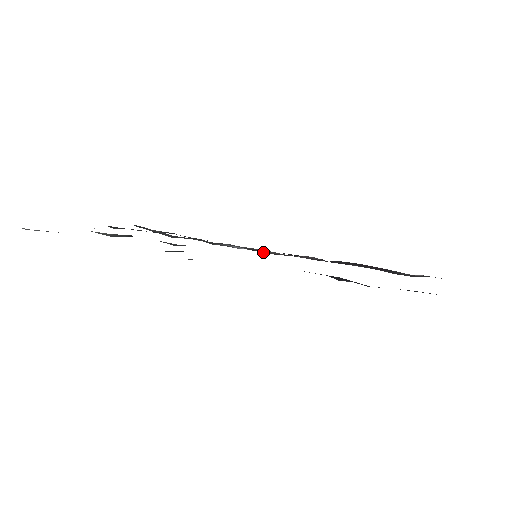
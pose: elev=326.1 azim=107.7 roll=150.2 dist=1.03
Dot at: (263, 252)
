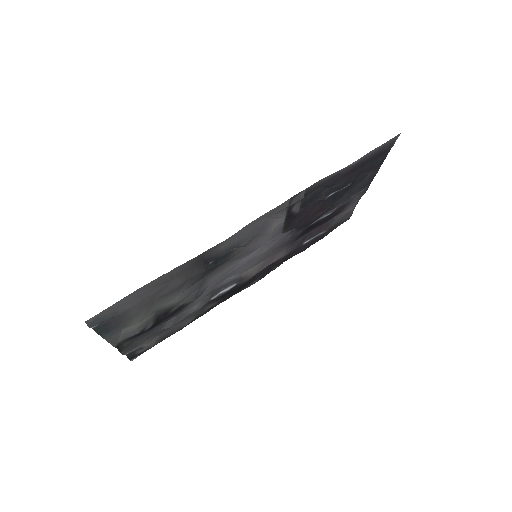
Dot at: (247, 279)
